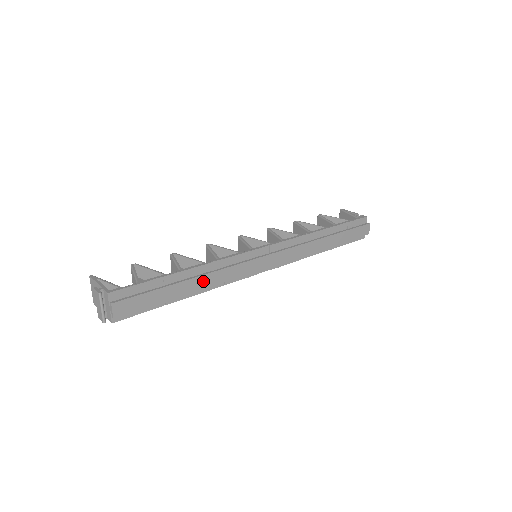
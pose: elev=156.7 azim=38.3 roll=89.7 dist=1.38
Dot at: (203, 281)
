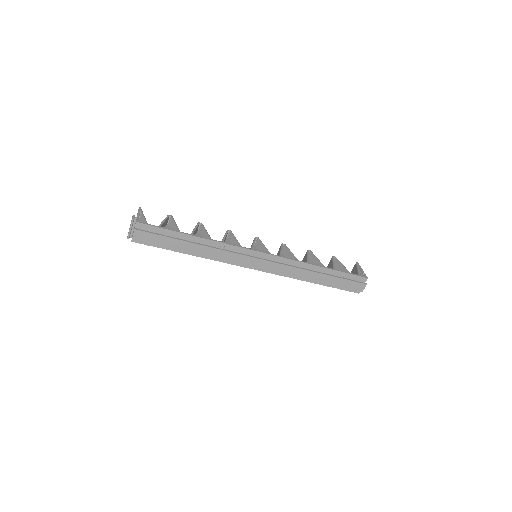
Dot at: (202, 249)
